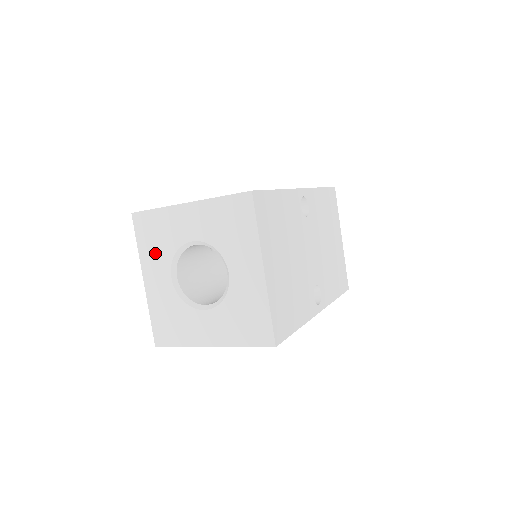
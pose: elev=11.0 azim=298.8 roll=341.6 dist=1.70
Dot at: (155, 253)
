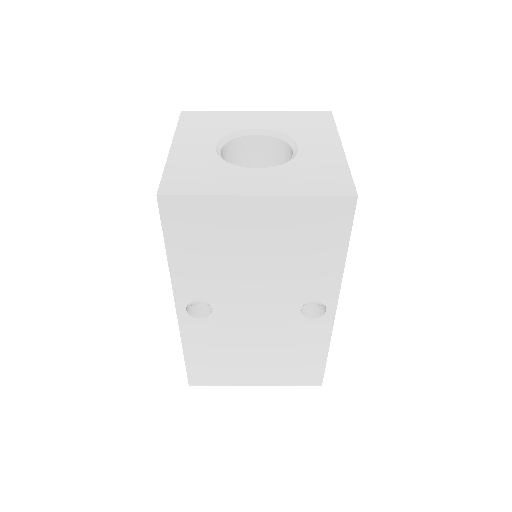
Dot at: (200, 132)
